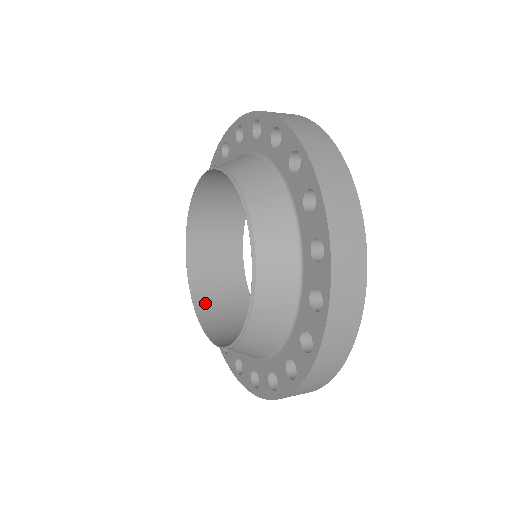
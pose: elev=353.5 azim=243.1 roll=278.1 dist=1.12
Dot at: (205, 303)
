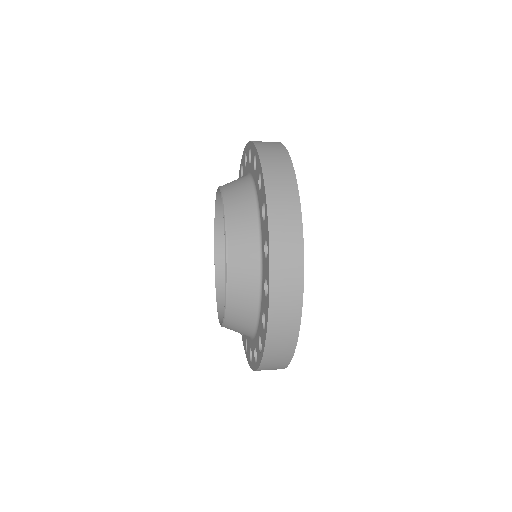
Dot at: (224, 240)
